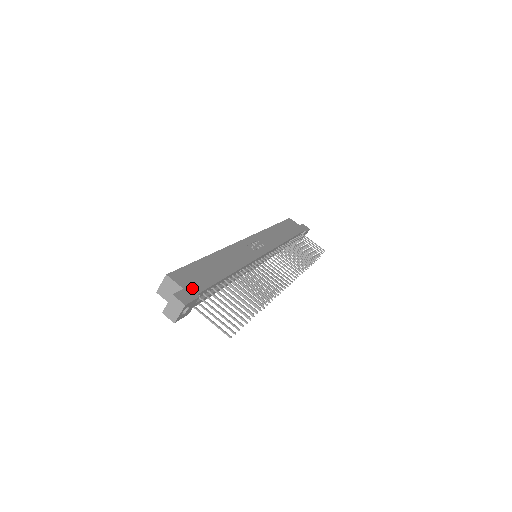
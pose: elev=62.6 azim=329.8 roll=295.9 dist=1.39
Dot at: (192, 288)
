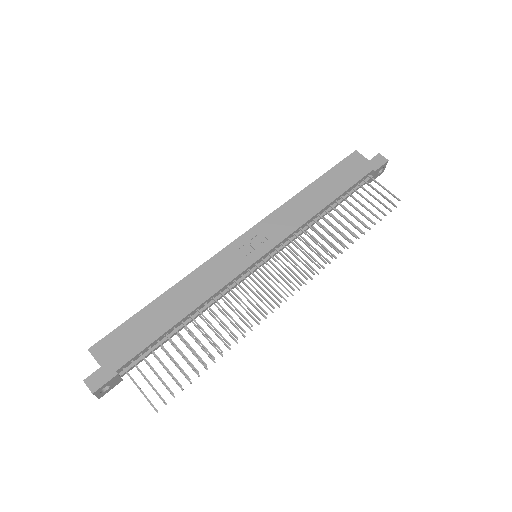
Dot at: (113, 363)
